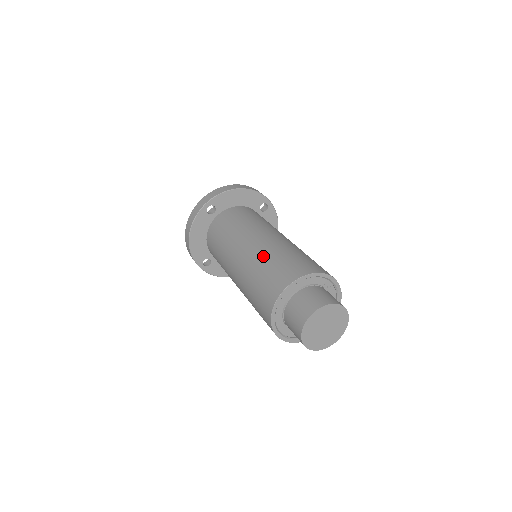
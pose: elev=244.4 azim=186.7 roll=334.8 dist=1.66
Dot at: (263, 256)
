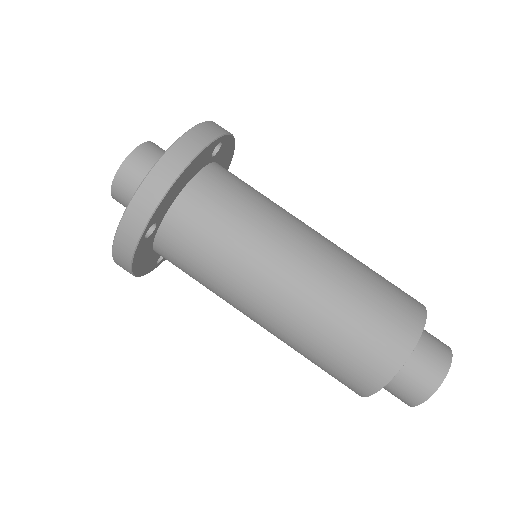
Dot at: (317, 328)
